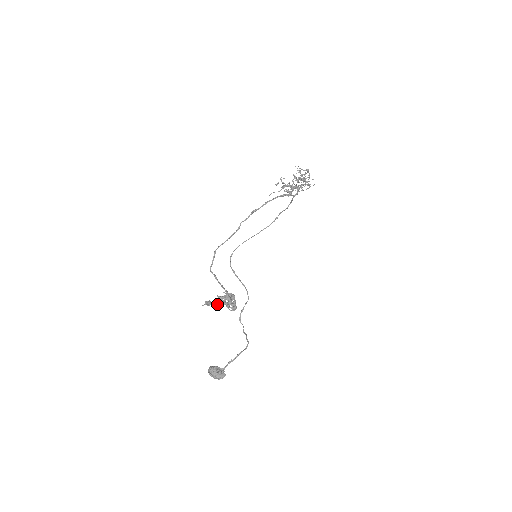
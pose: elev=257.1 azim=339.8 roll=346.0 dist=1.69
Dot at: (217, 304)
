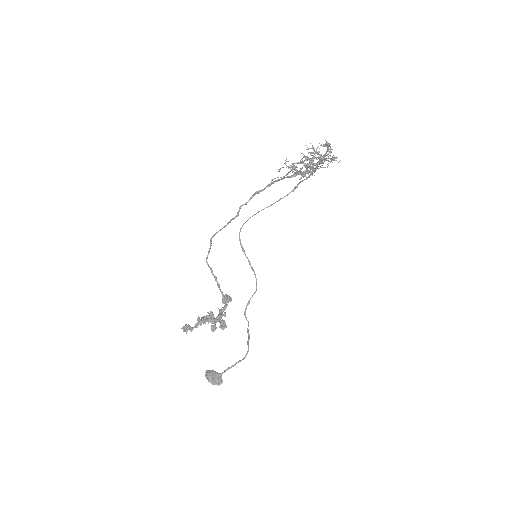
Dot at: occluded
